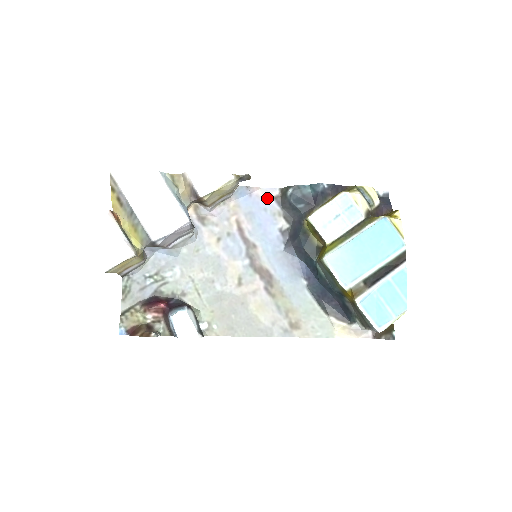
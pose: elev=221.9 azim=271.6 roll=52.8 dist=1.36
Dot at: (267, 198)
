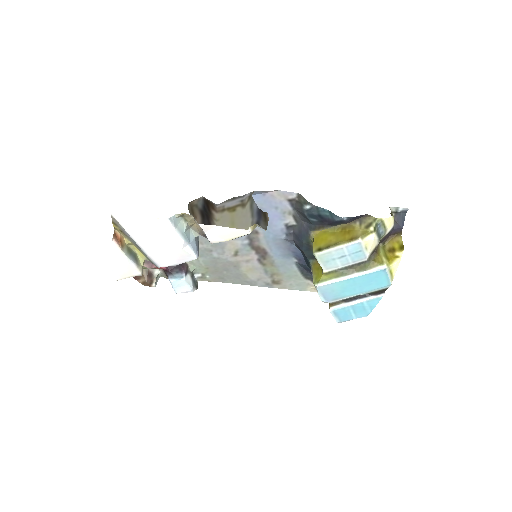
Dot at: (281, 199)
